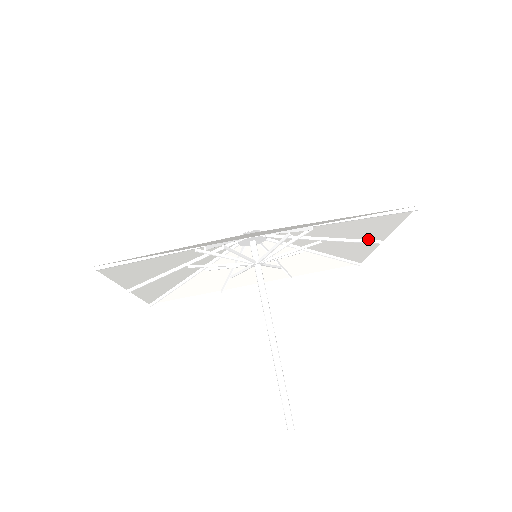
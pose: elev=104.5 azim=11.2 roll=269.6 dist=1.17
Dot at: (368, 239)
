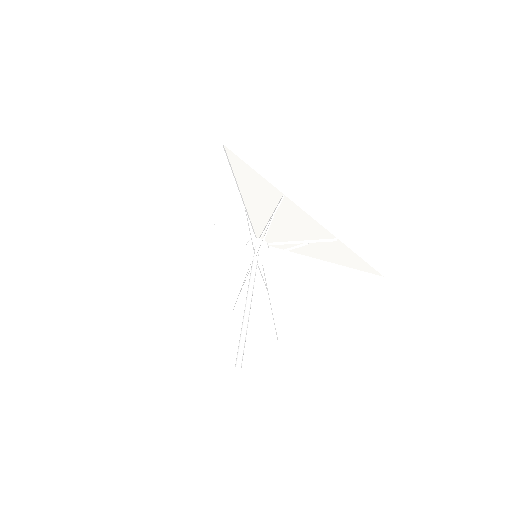
Dot at: (319, 303)
